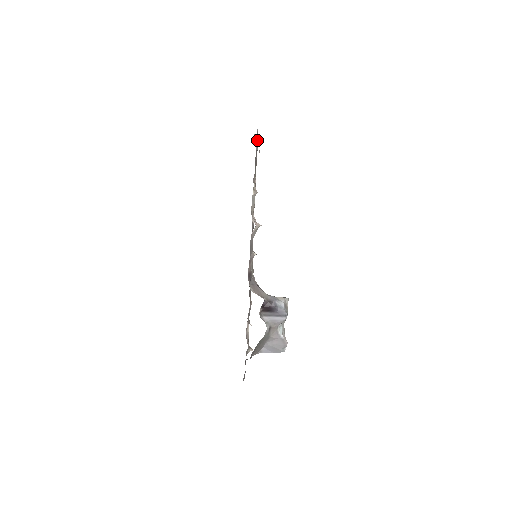
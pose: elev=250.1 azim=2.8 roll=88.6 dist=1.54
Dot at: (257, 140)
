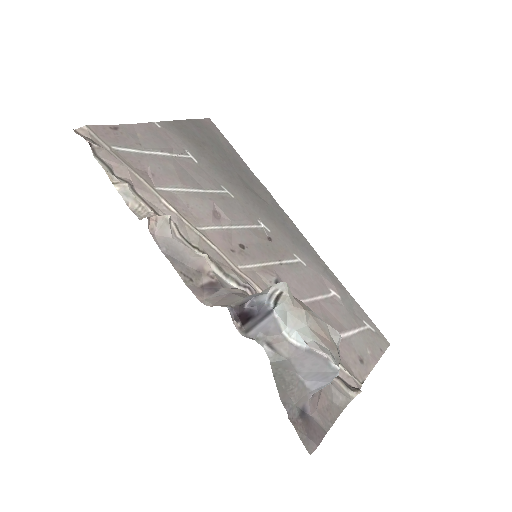
Dot at: (87, 132)
